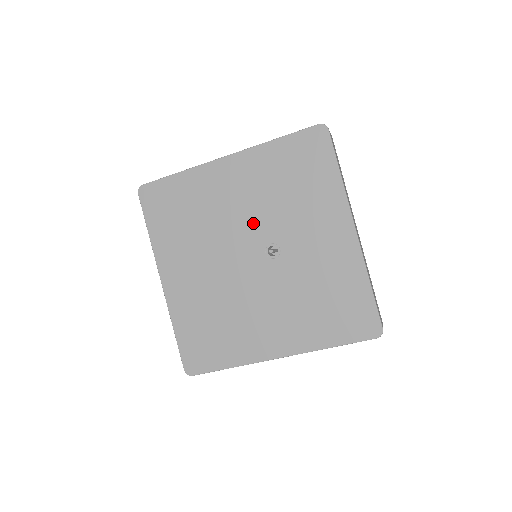
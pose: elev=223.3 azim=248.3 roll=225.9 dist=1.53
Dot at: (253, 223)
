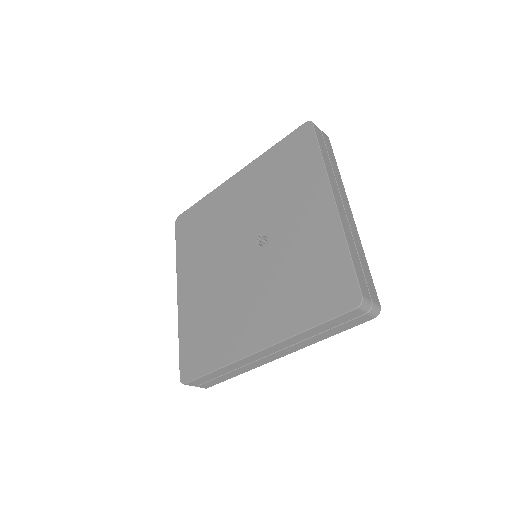
Dot at: (250, 220)
